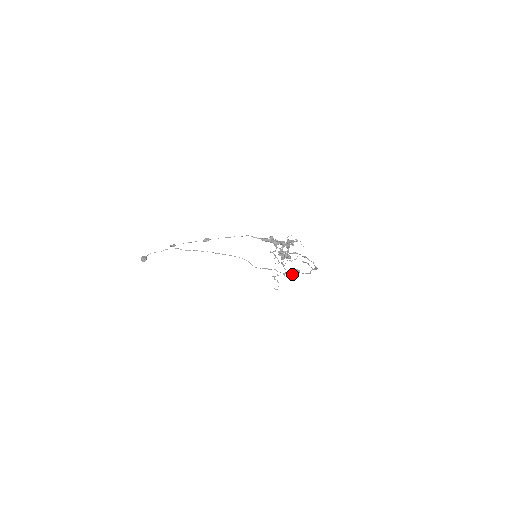
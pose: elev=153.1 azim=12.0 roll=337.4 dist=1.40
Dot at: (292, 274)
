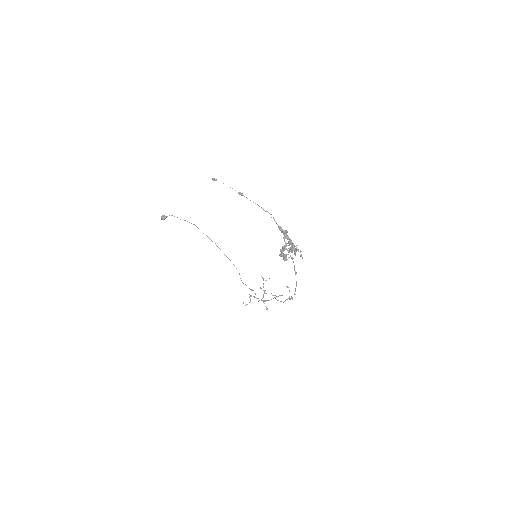
Dot at: occluded
